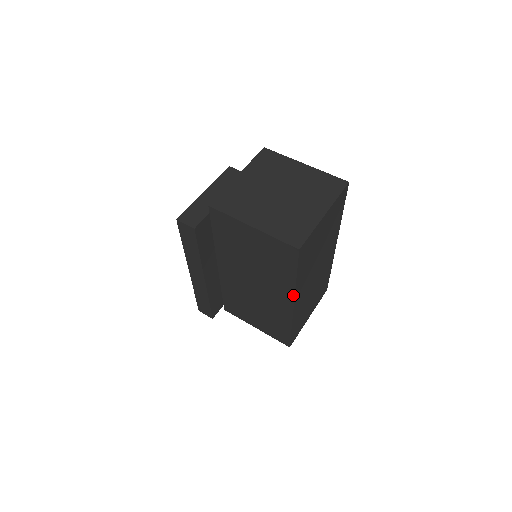
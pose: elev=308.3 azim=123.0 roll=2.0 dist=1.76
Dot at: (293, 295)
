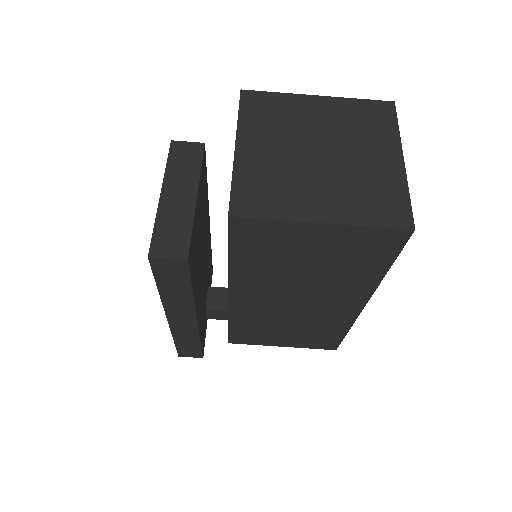
Dot at: (371, 293)
